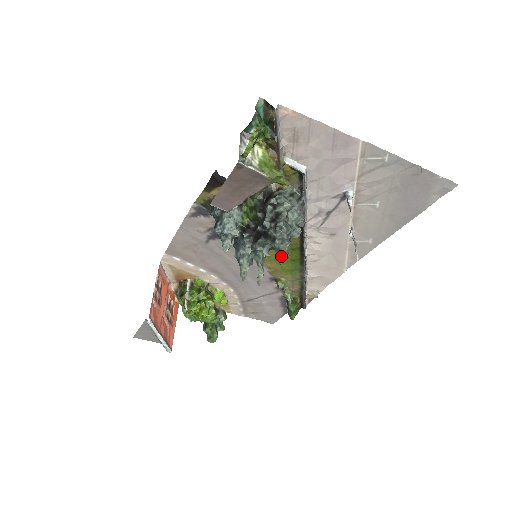
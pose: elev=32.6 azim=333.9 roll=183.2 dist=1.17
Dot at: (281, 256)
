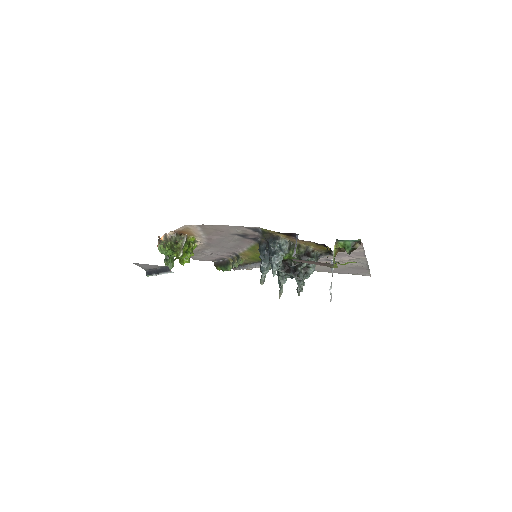
Dot at: (300, 291)
